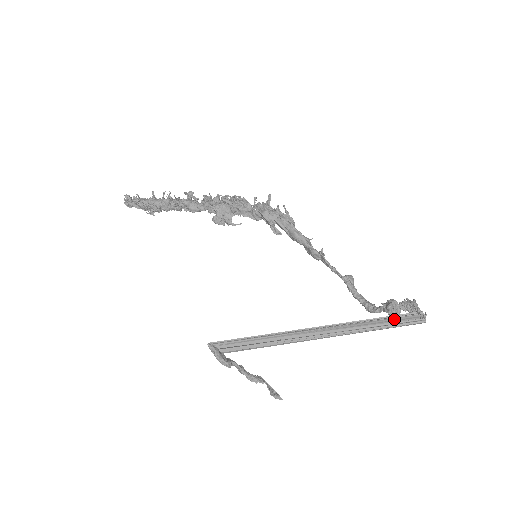
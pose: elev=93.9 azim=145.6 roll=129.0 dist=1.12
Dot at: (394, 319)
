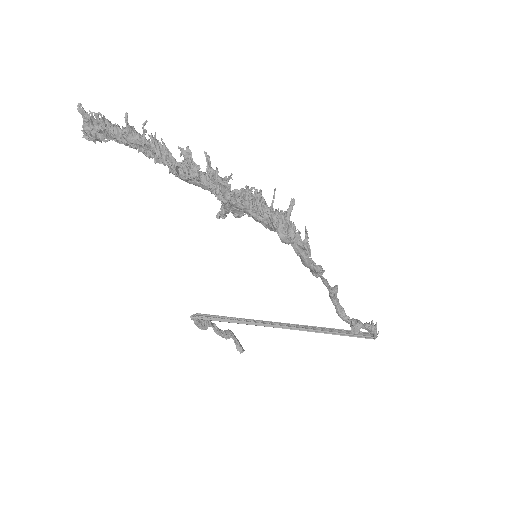
Dot at: (354, 335)
